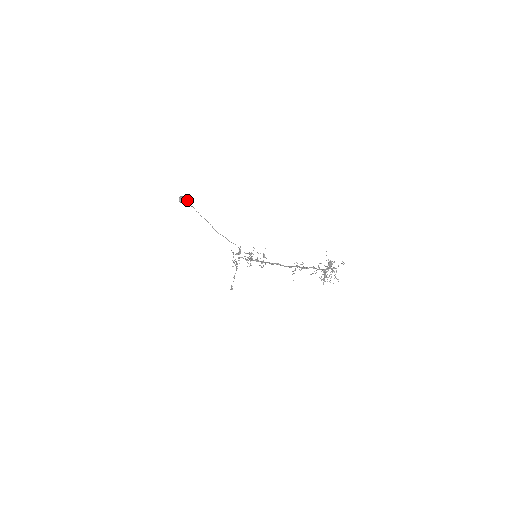
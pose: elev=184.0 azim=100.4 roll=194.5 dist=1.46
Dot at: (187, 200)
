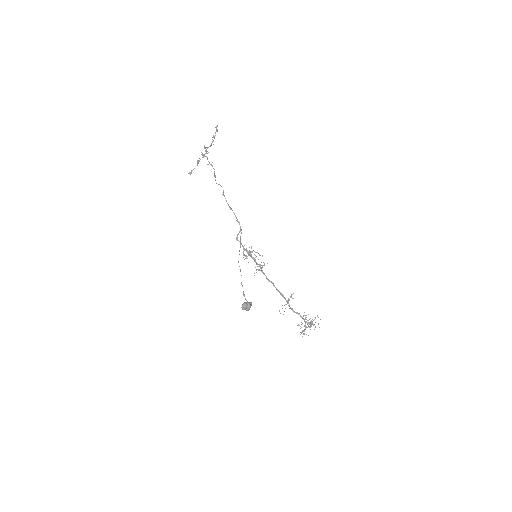
Dot at: (249, 309)
